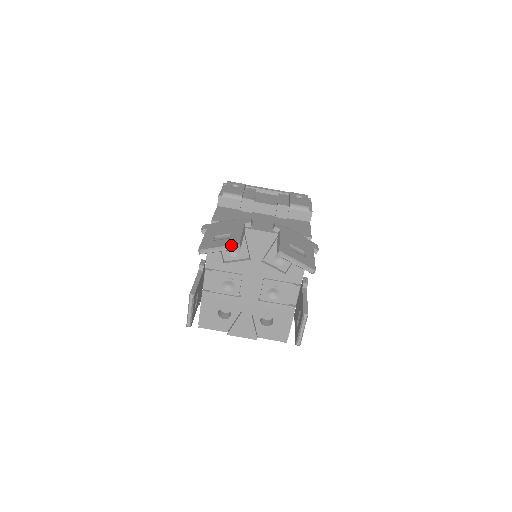
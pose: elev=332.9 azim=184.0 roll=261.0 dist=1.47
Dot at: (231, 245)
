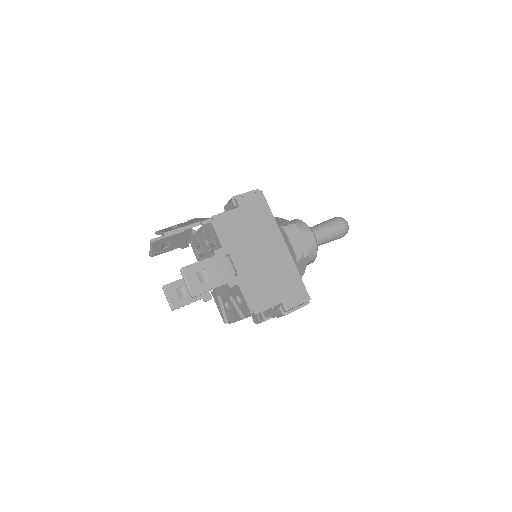
Dot at: (151, 243)
